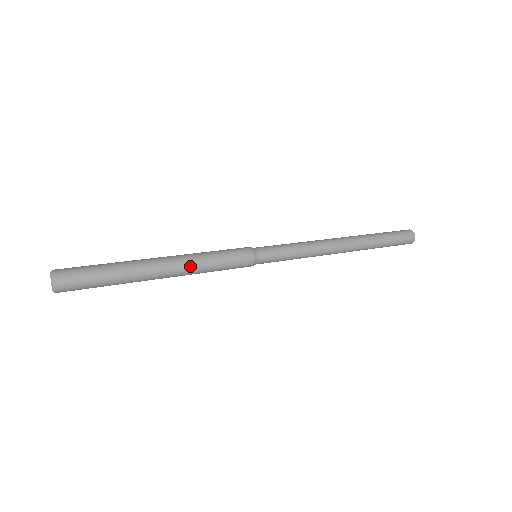
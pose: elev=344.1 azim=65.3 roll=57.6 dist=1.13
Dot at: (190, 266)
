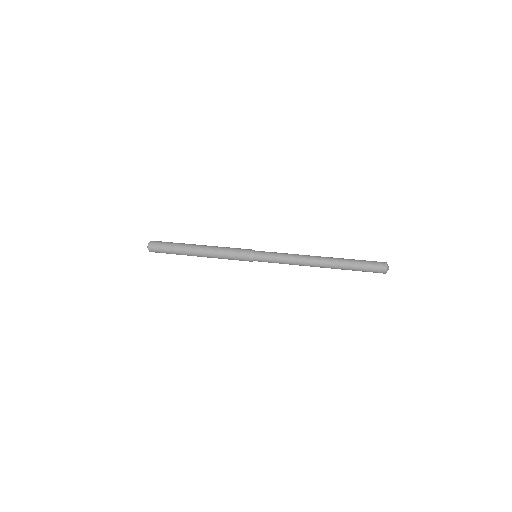
Dot at: (212, 250)
